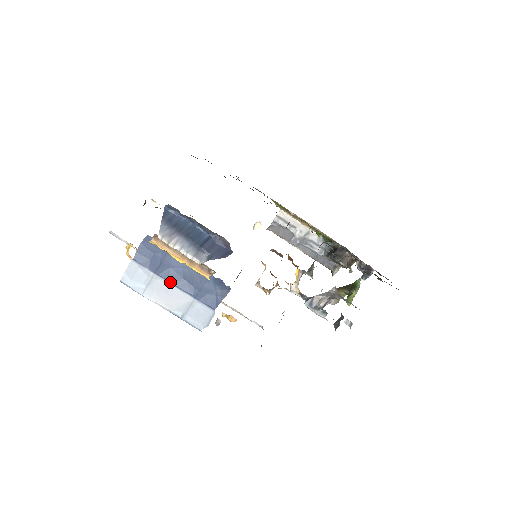
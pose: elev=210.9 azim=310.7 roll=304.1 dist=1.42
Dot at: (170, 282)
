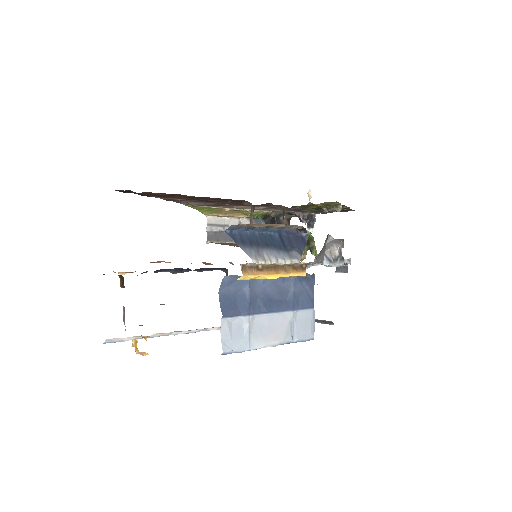
Dot at: (267, 312)
